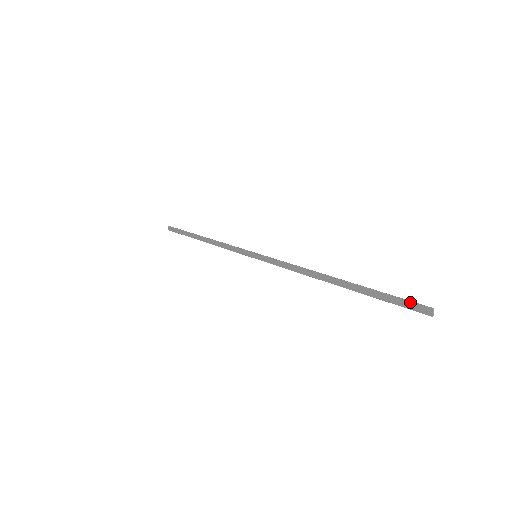
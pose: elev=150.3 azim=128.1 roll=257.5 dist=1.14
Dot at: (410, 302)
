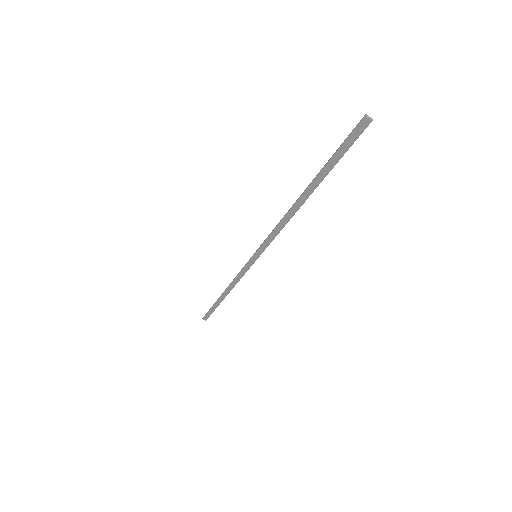
Dot at: (350, 134)
